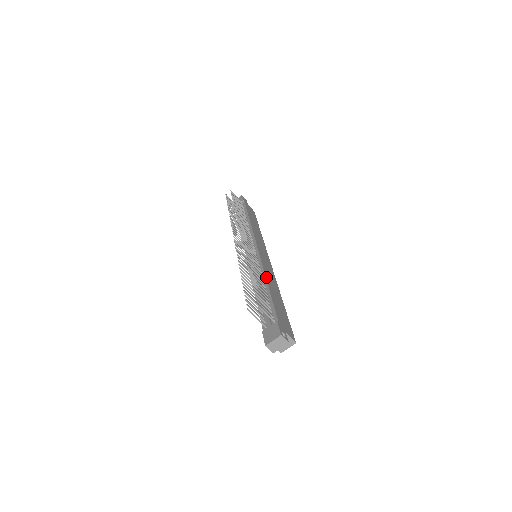
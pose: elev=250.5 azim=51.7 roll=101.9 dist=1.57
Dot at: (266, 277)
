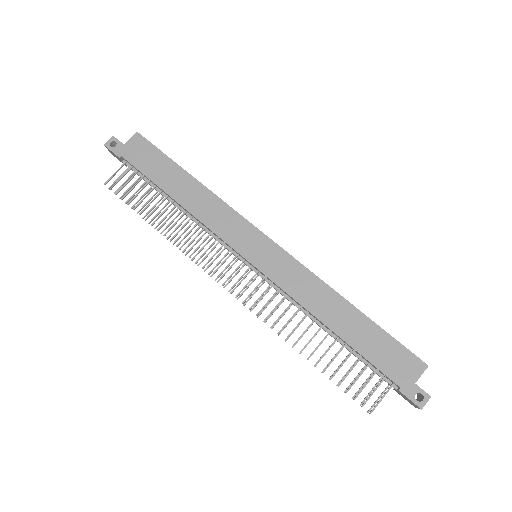
Dot at: (315, 316)
